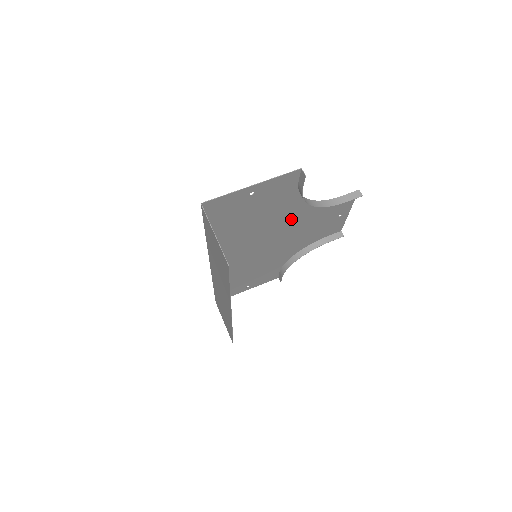
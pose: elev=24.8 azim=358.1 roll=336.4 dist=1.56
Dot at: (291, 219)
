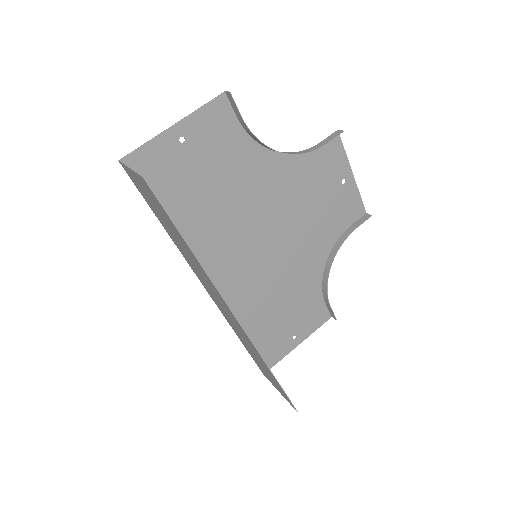
Dot at: (272, 190)
